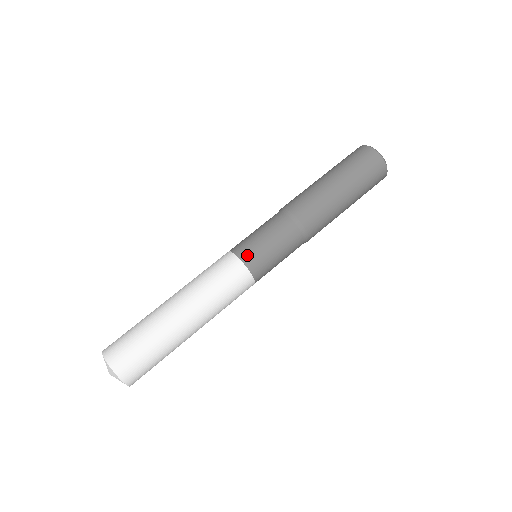
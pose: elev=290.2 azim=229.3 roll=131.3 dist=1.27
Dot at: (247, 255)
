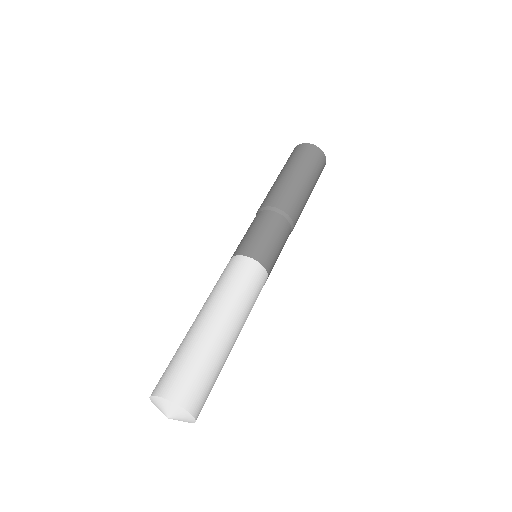
Dot at: (266, 260)
